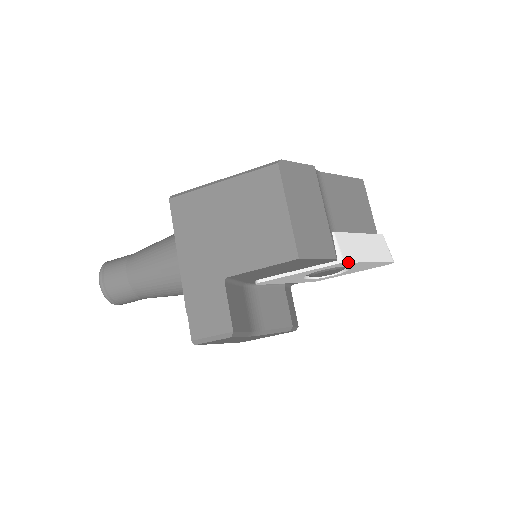
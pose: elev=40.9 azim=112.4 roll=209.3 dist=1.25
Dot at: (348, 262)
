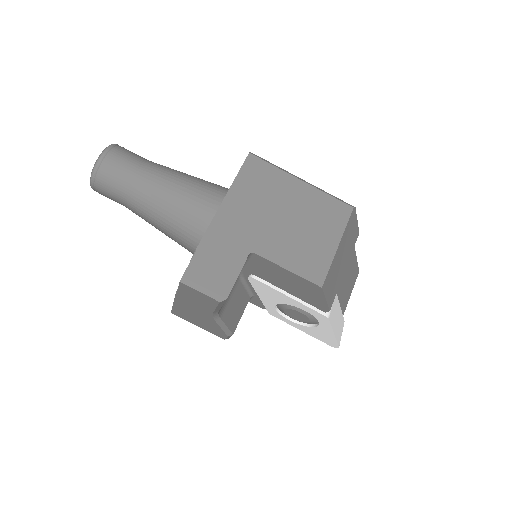
Dot at: (330, 320)
